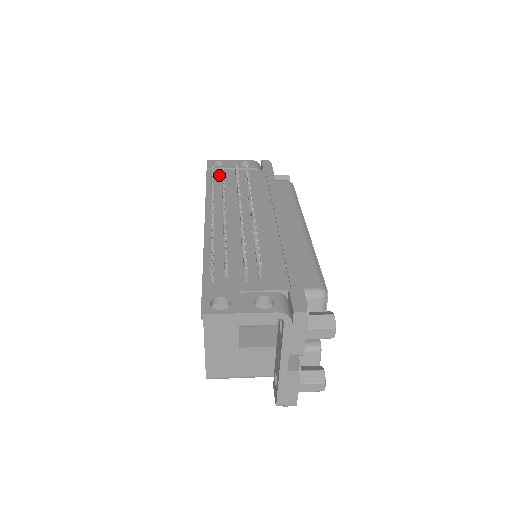
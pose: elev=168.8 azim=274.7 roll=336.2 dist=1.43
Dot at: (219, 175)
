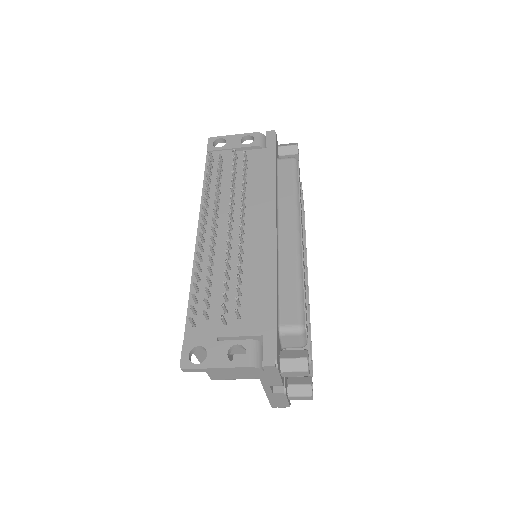
Dot at: occluded
